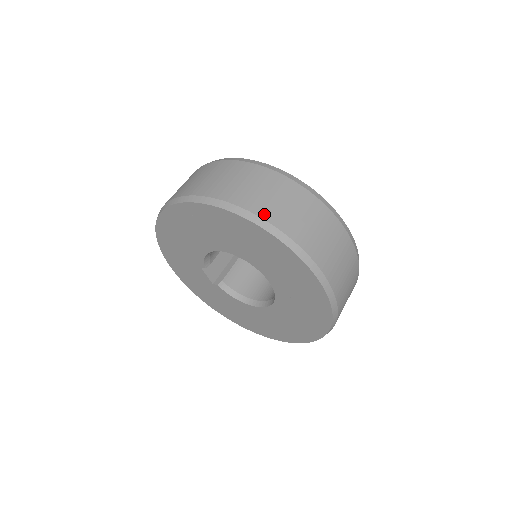
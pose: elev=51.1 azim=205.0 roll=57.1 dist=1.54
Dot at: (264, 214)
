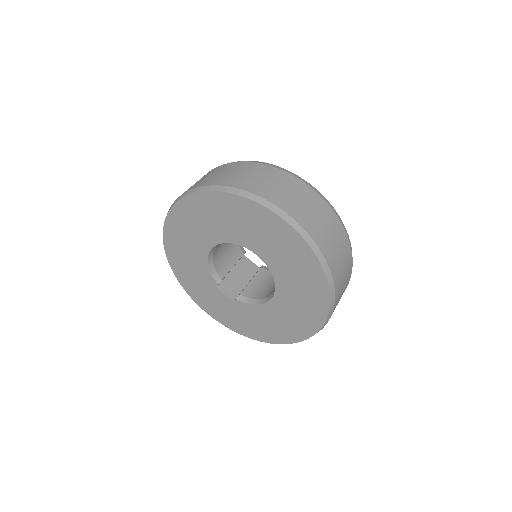
Dot at: (210, 183)
